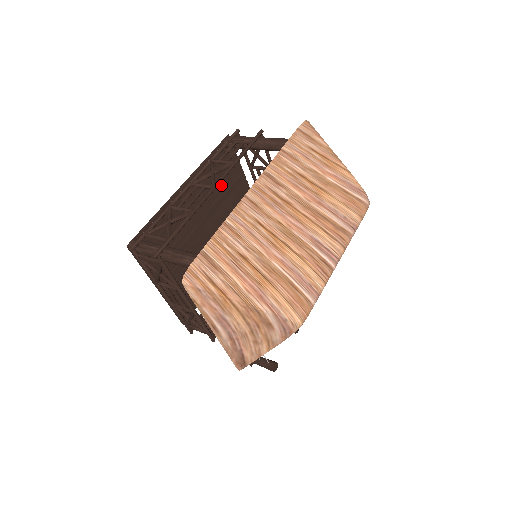
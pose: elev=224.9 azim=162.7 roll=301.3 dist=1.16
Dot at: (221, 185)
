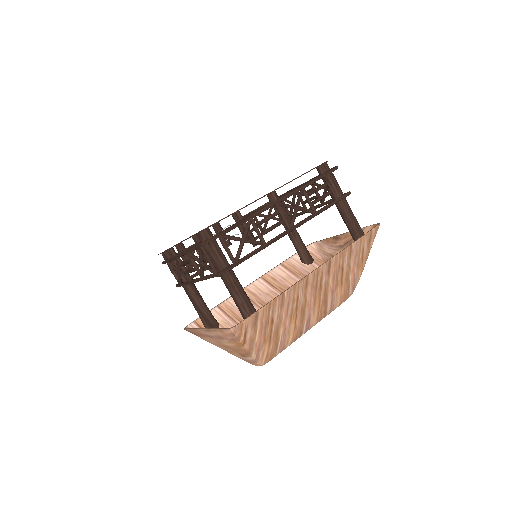
Dot at: occluded
